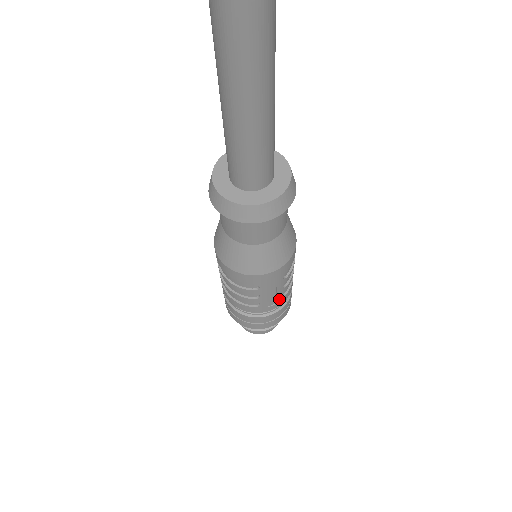
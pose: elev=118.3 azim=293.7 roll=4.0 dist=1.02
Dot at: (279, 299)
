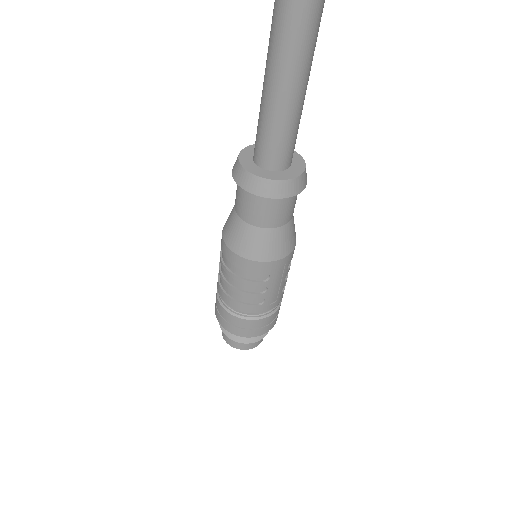
Dot at: (279, 296)
